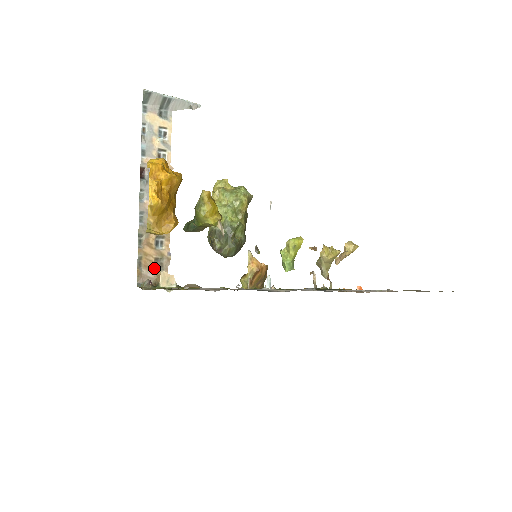
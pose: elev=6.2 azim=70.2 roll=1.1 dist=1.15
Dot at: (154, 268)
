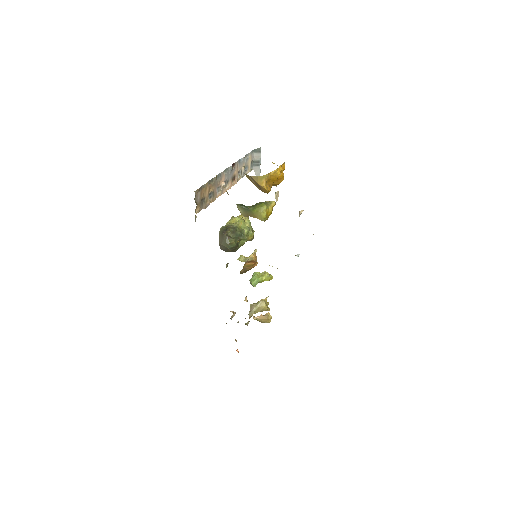
Dot at: (201, 199)
